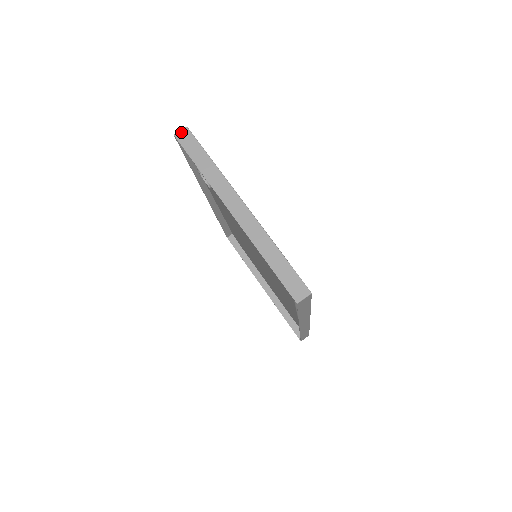
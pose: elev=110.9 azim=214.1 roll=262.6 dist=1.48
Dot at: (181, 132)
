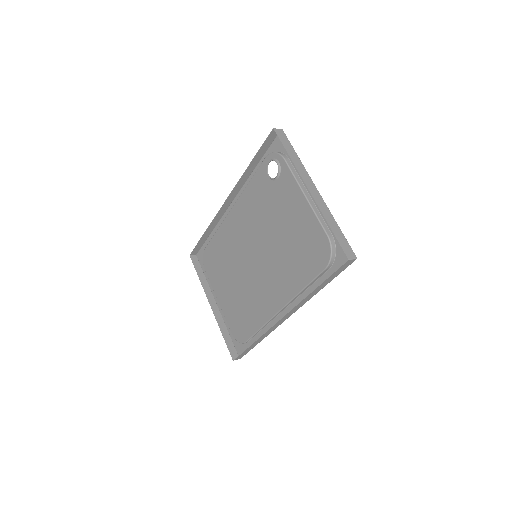
Dot at: (279, 129)
